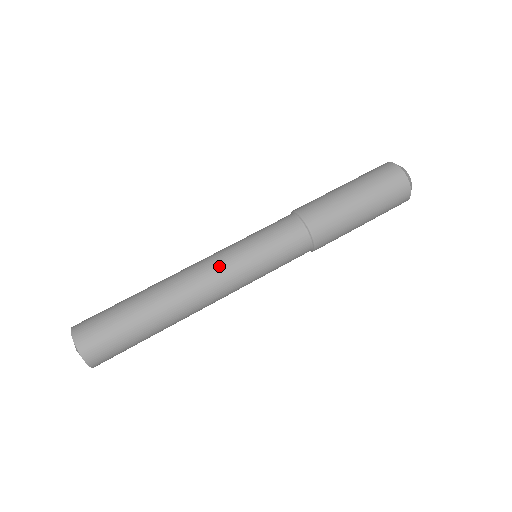
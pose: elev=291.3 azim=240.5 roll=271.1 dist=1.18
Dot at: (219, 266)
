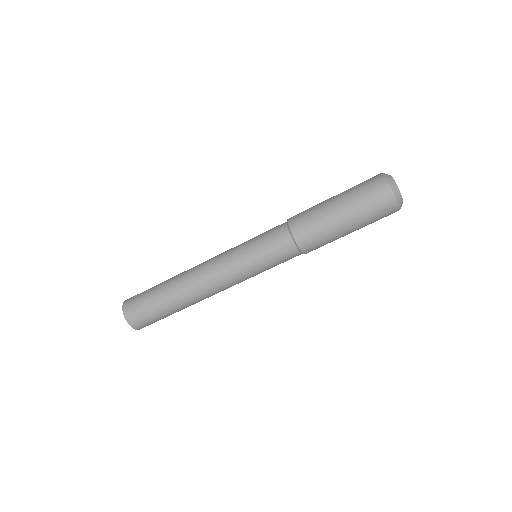
Dot at: (220, 265)
